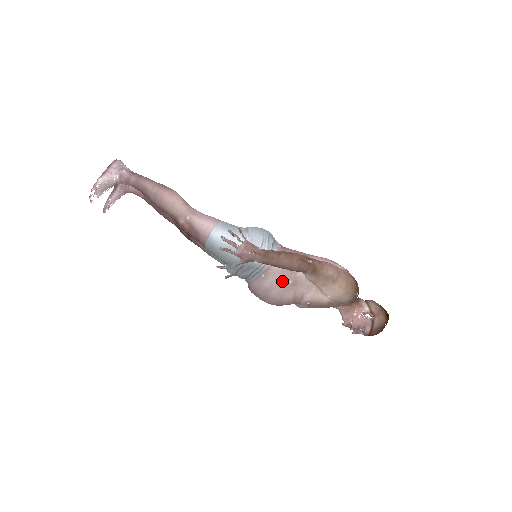
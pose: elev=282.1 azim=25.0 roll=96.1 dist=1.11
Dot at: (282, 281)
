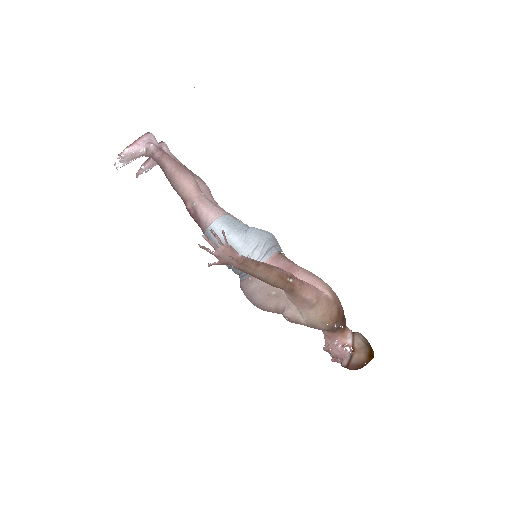
Dot at: (266, 290)
